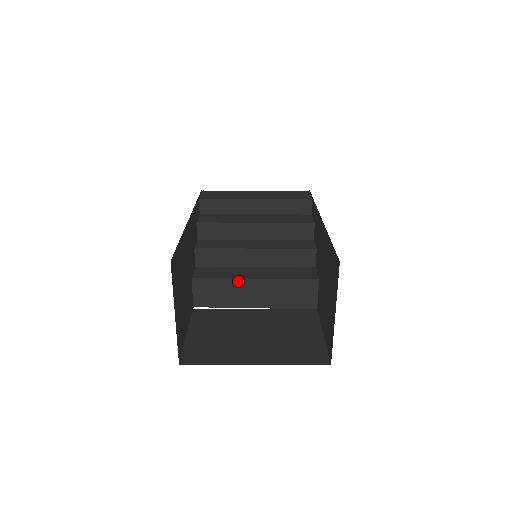
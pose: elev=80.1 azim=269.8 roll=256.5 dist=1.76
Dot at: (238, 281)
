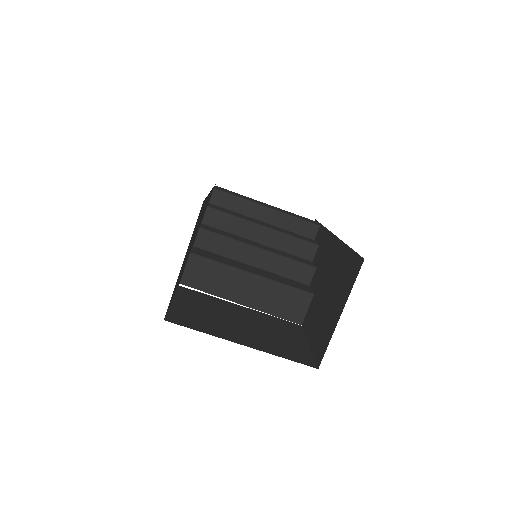
Dot at: (235, 270)
